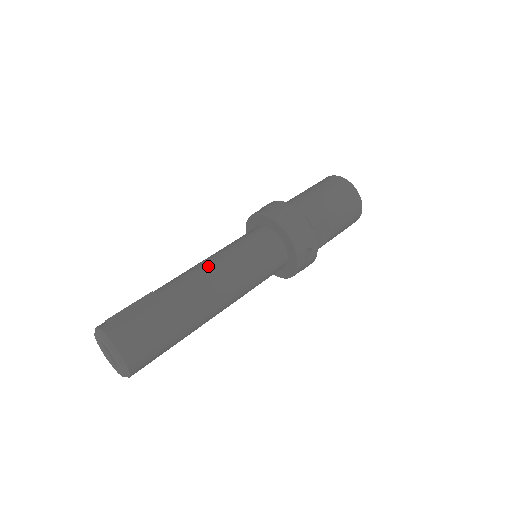
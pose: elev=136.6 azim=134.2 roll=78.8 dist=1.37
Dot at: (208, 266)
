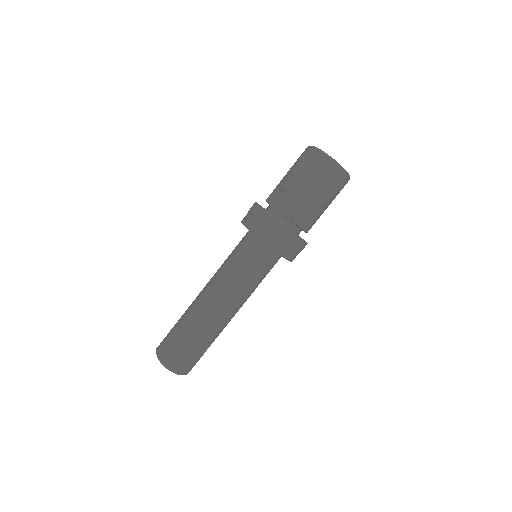
Dot at: (237, 306)
